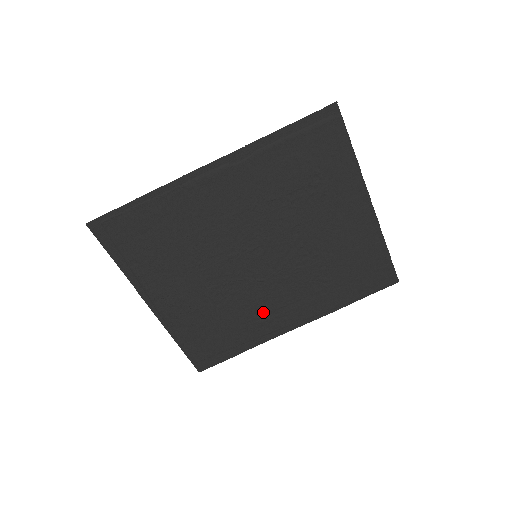
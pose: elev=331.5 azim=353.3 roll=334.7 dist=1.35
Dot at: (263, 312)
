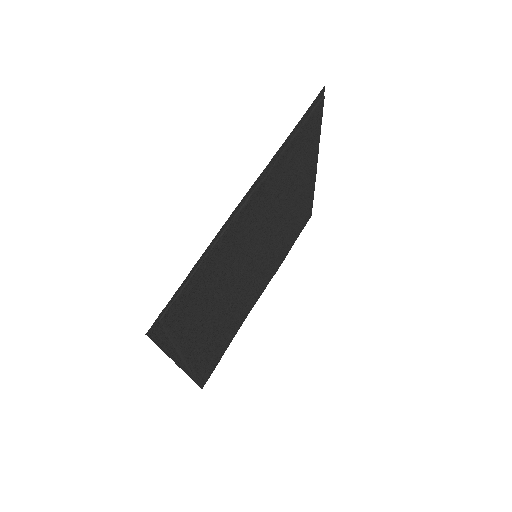
Dot at: (248, 300)
